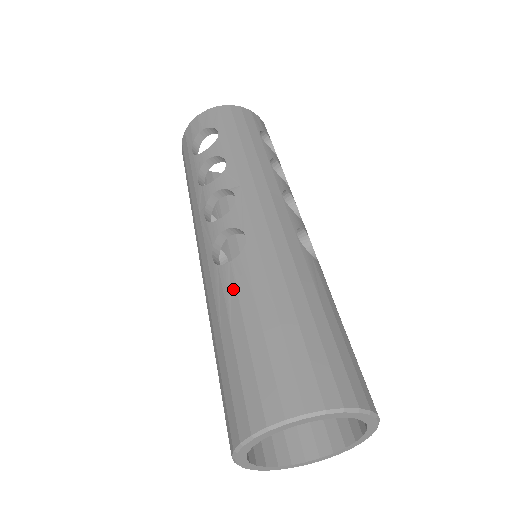
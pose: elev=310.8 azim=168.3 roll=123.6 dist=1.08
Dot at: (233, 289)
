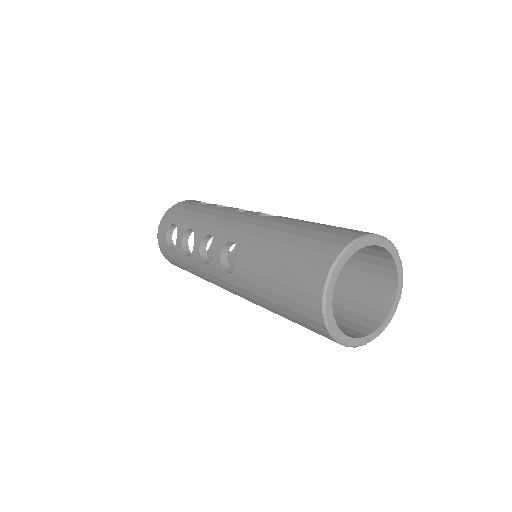
Dot at: (295, 219)
